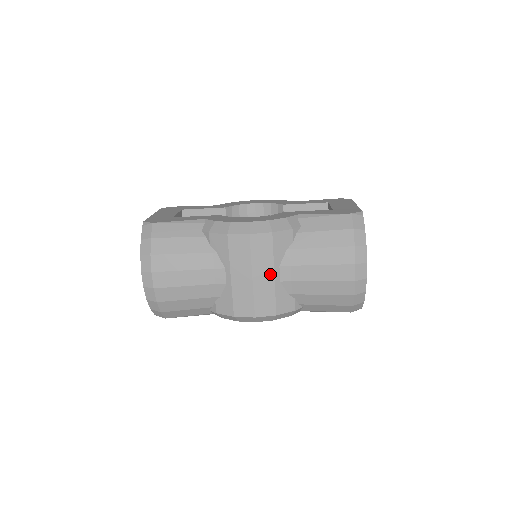
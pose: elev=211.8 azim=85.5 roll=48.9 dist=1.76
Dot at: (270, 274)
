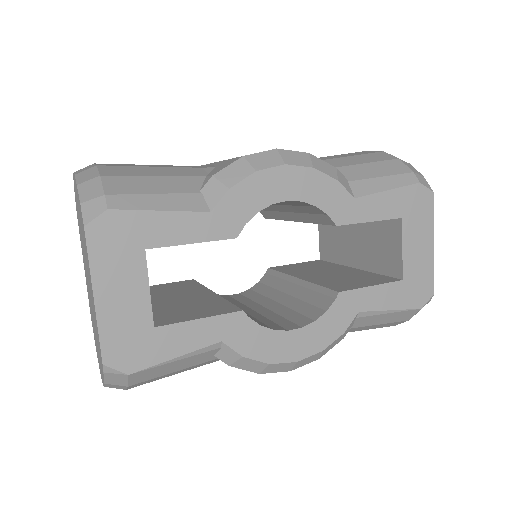
Dot at: occluded
